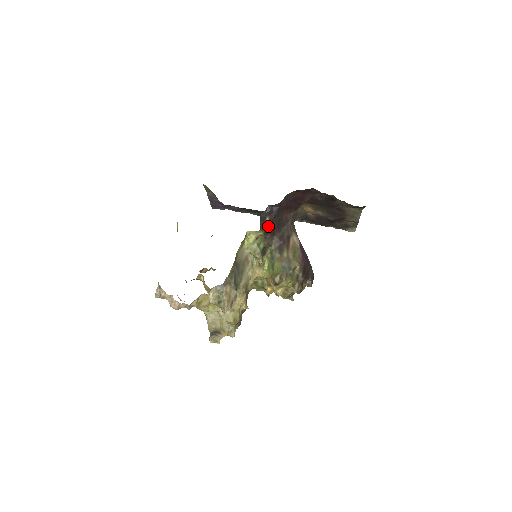
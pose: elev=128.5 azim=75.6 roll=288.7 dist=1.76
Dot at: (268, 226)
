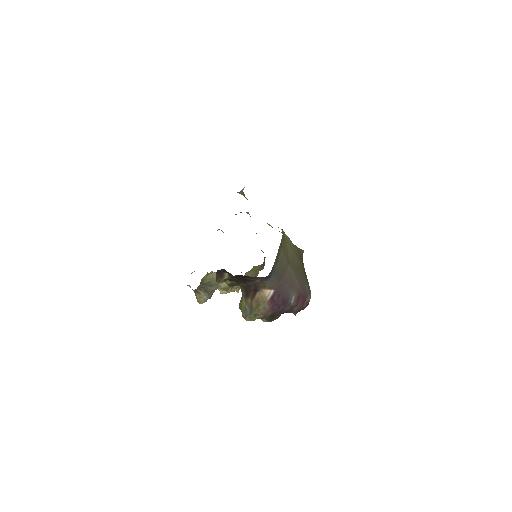
Dot at: (228, 278)
